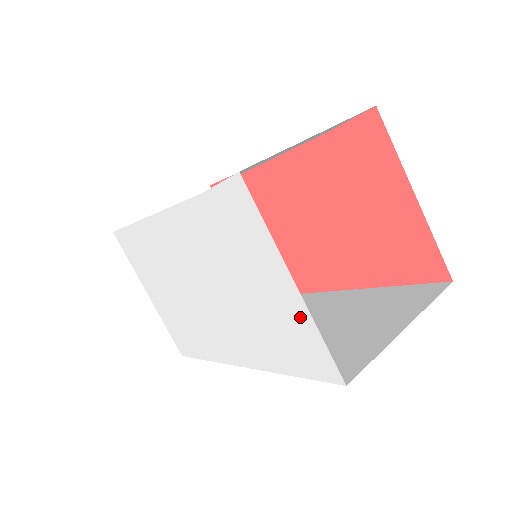
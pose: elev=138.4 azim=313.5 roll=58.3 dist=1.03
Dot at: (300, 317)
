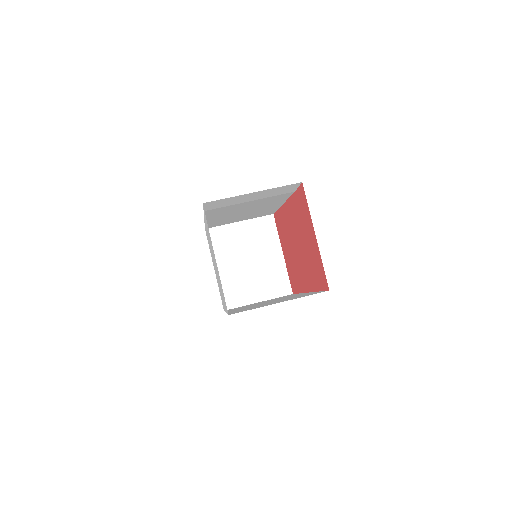
Dot at: occluded
